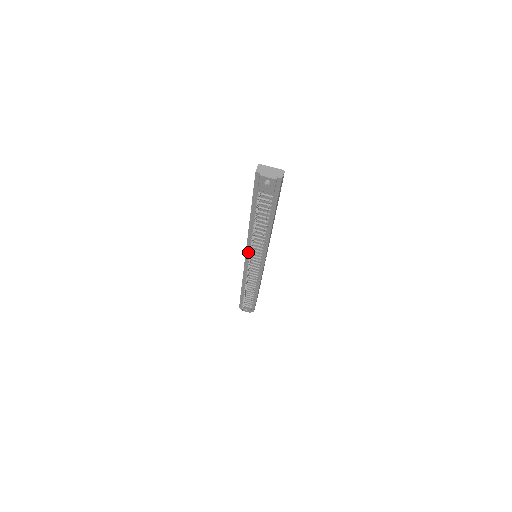
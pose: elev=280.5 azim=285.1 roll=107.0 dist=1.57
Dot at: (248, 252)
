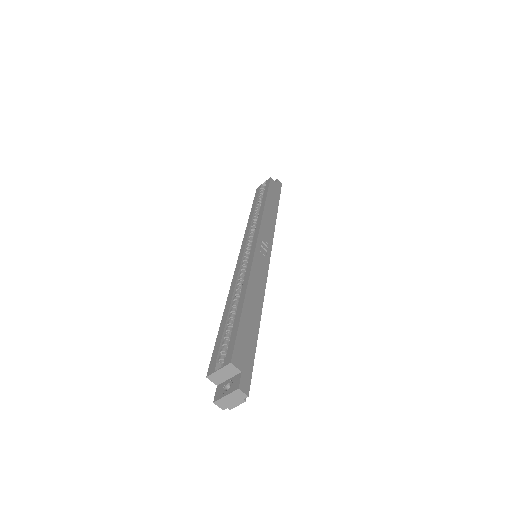
Dot at: occluded
